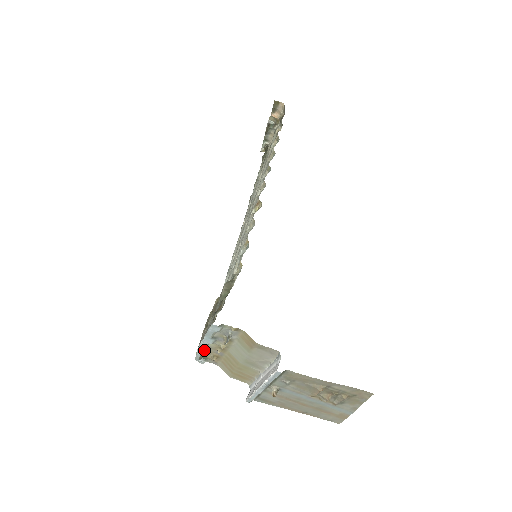
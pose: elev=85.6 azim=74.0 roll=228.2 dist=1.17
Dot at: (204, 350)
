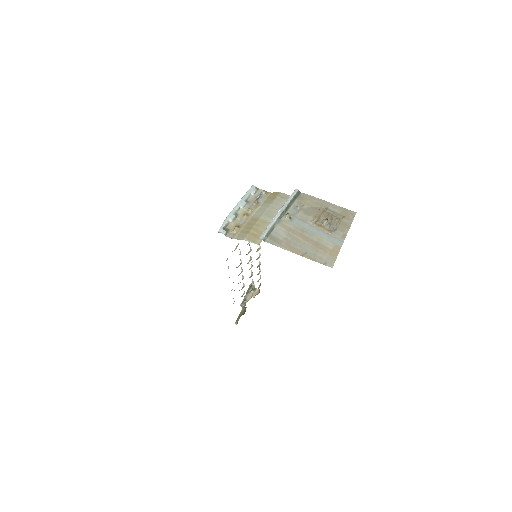
Dot at: (233, 215)
